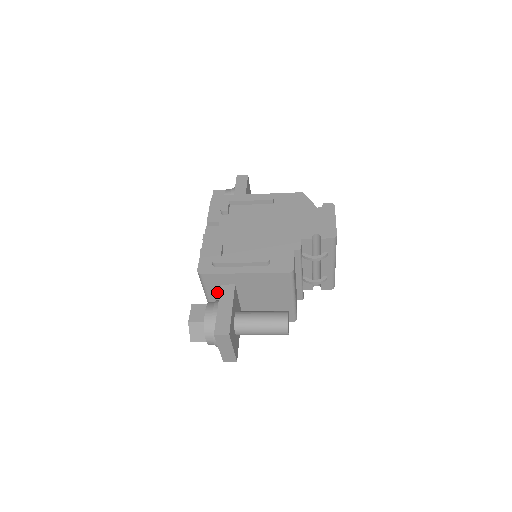
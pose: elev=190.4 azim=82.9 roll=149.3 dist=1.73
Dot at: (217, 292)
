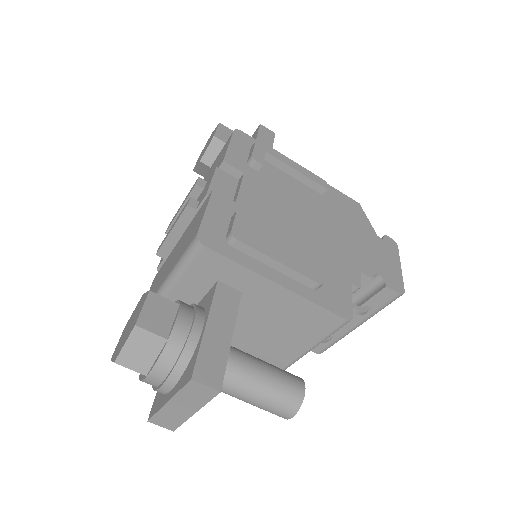
Dot at: (196, 288)
